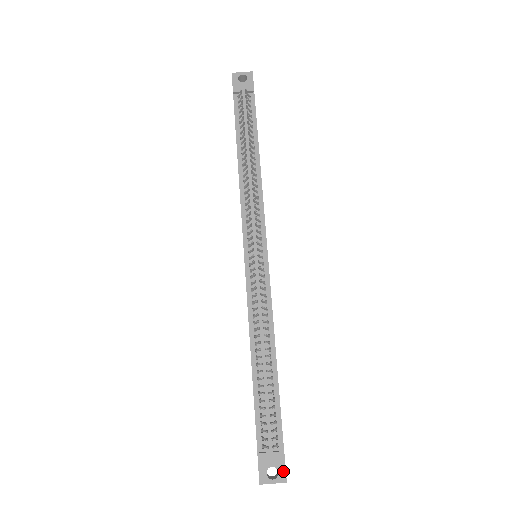
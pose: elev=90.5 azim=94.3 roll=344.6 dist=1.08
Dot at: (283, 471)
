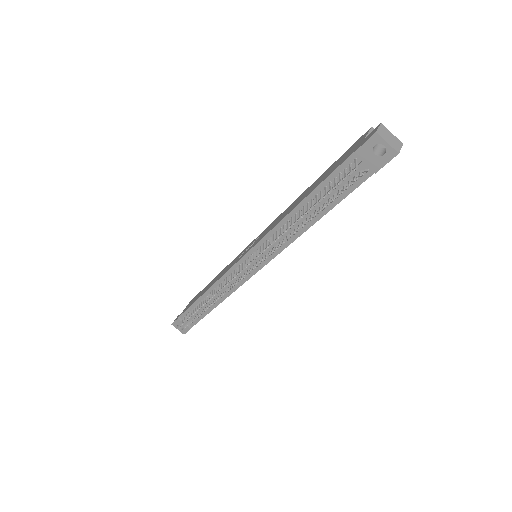
Dot at: (185, 332)
